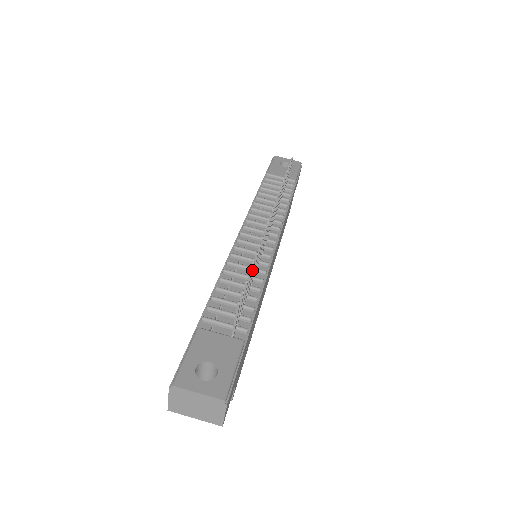
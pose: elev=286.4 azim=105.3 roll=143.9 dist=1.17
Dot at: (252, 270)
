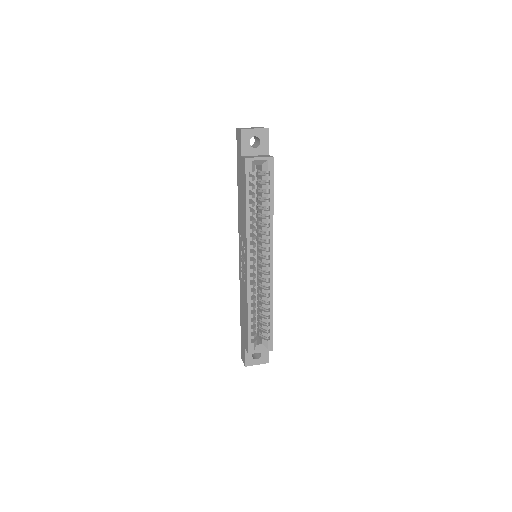
Dot at: occluded
